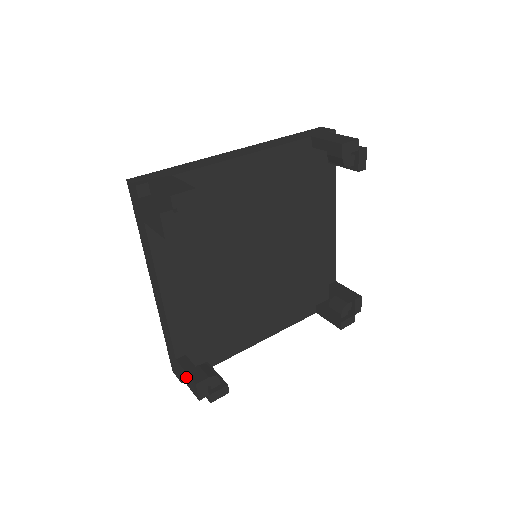
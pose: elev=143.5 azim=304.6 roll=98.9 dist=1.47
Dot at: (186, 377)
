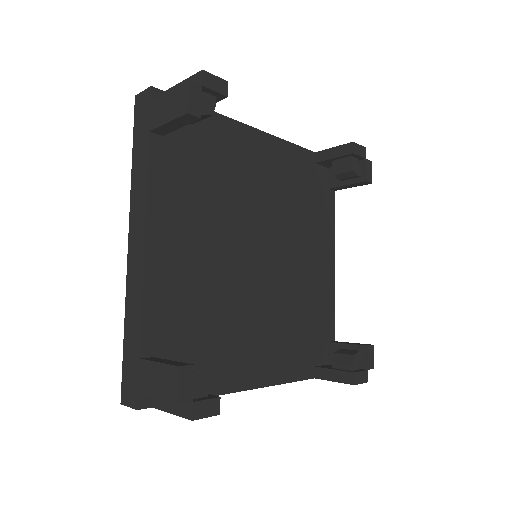
Dot at: occluded
